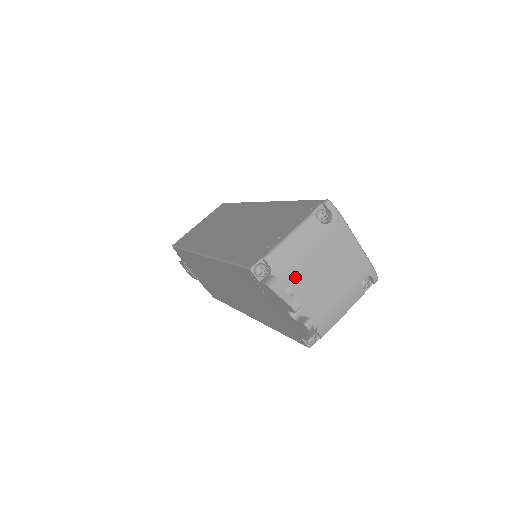
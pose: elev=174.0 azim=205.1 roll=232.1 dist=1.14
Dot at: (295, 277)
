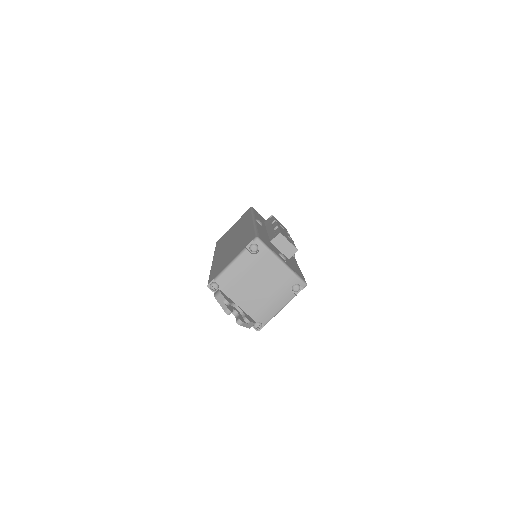
Dot at: (236, 290)
